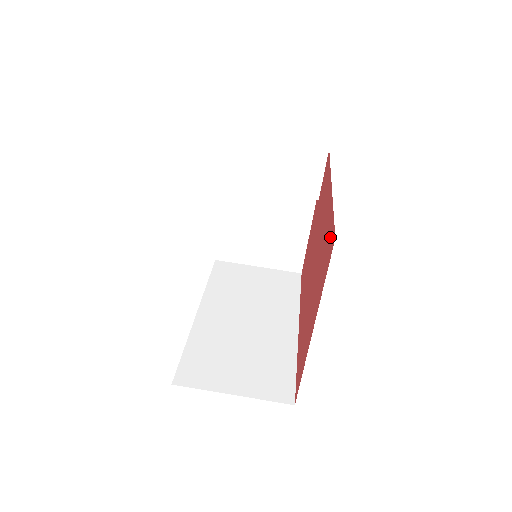
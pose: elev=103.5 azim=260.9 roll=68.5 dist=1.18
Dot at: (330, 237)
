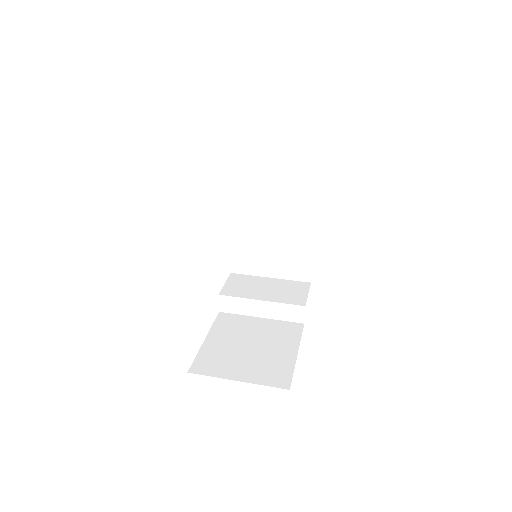
Dot at: occluded
